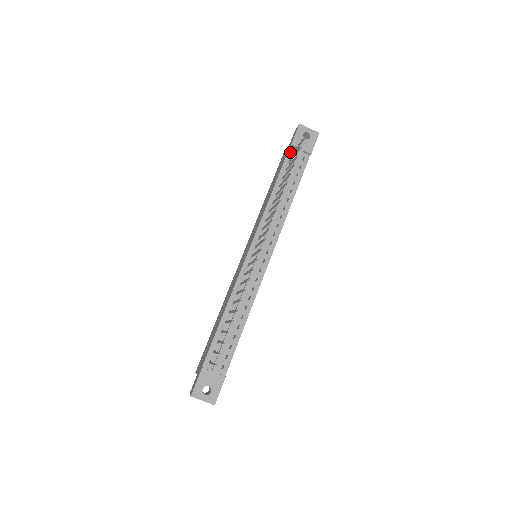
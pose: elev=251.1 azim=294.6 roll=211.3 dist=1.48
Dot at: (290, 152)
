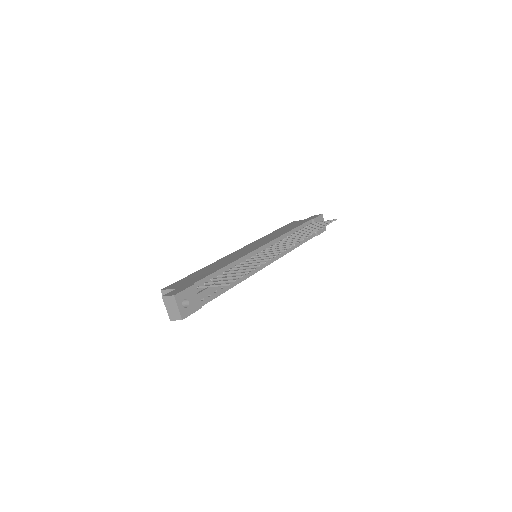
Dot at: (310, 222)
